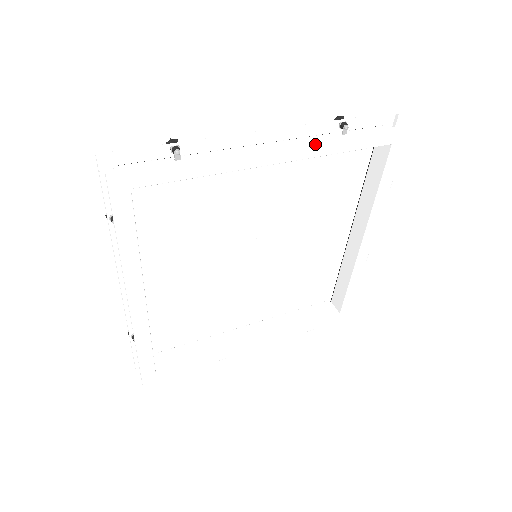
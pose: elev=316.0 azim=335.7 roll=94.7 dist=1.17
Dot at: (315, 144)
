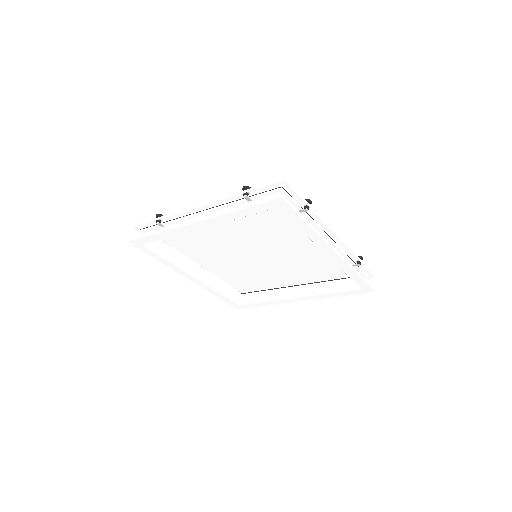
Dot at: (345, 264)
